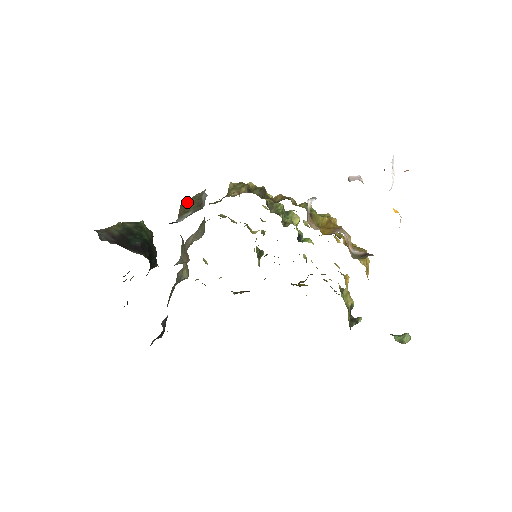
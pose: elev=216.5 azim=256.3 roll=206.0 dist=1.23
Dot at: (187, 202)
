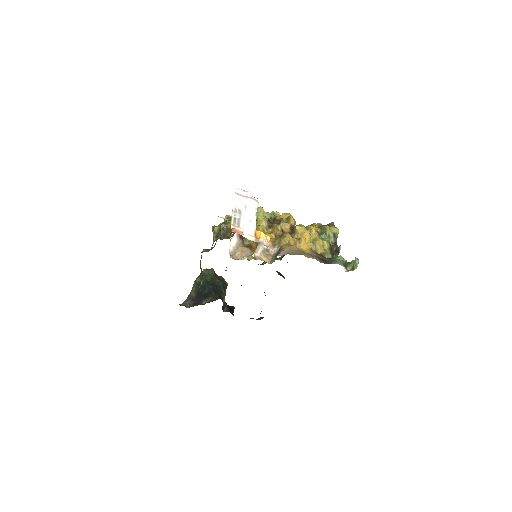
Dot at: (200, 265)
